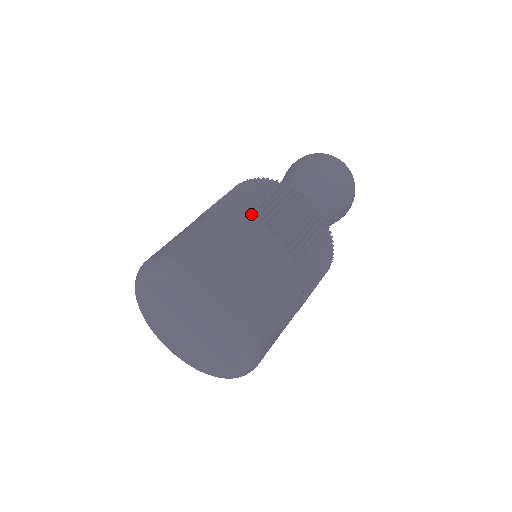
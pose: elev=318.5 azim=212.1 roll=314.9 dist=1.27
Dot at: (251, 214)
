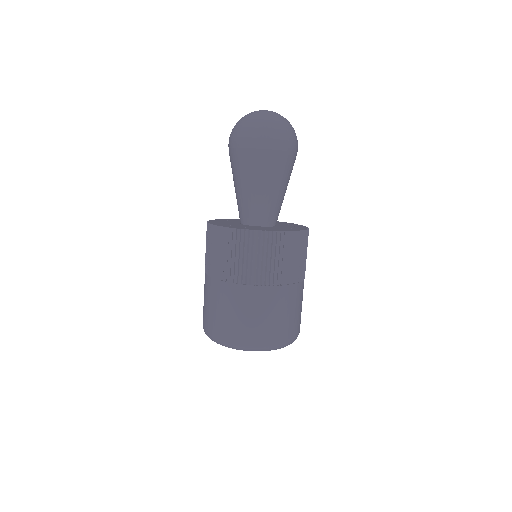
Dot at: (230, 275)
